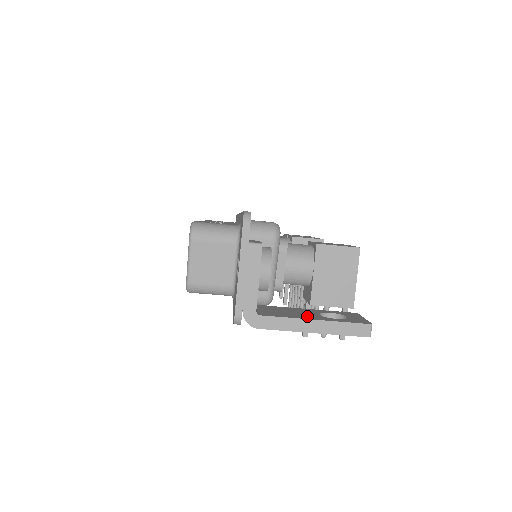
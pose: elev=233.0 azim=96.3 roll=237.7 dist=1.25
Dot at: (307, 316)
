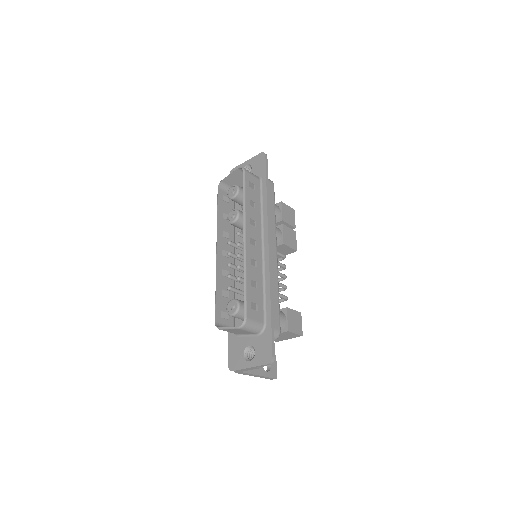
Dot at: (258, 369)
